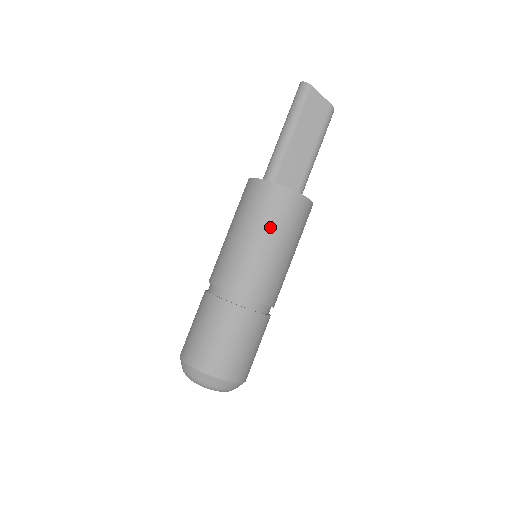
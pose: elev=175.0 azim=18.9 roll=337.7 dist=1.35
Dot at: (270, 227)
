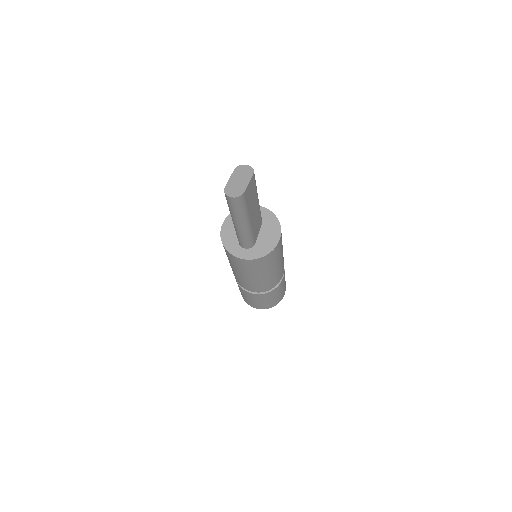
Dot at: (278, 260)
